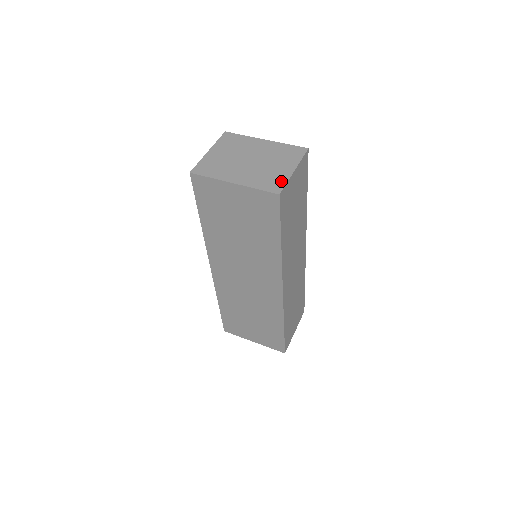
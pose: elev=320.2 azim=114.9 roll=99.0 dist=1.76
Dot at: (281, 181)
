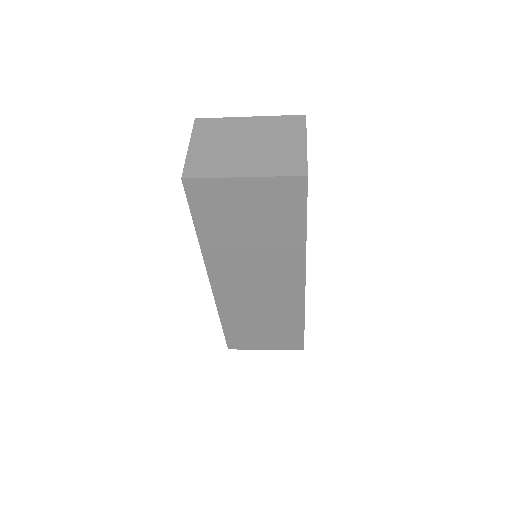
Dot at: (300, 160)
